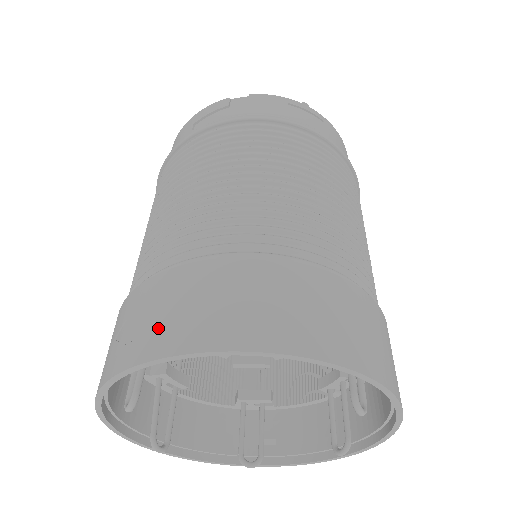
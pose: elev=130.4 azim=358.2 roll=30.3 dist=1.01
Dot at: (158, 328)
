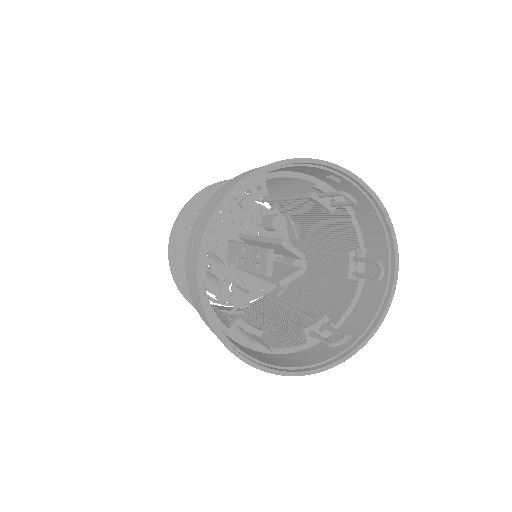
Dot at: (212, 206)
